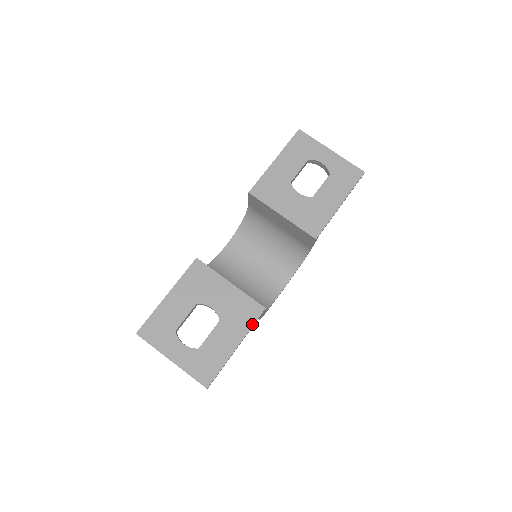
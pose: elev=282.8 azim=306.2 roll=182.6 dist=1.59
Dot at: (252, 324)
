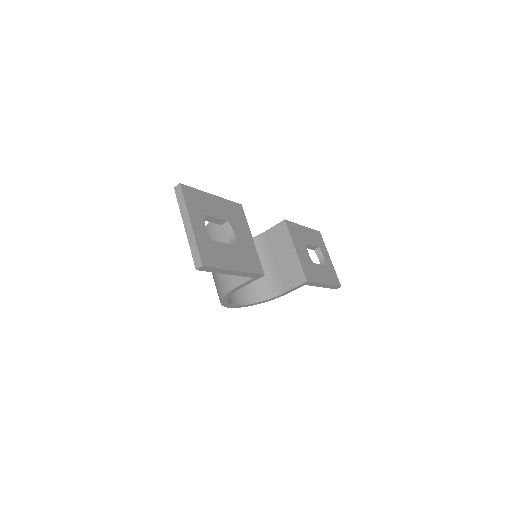
Dot at: (253, 272)
